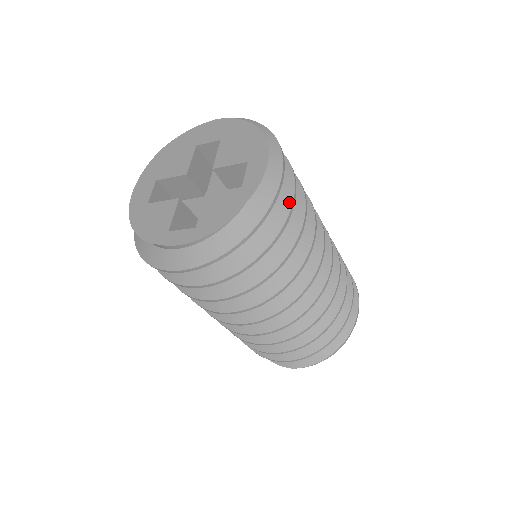
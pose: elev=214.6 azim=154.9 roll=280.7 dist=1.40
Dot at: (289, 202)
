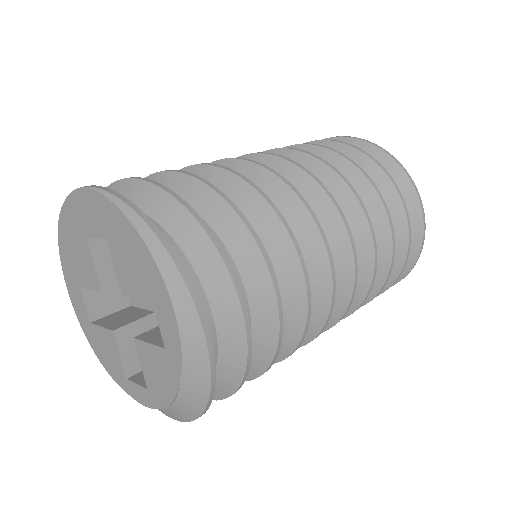
Dot at: (239, 325)
